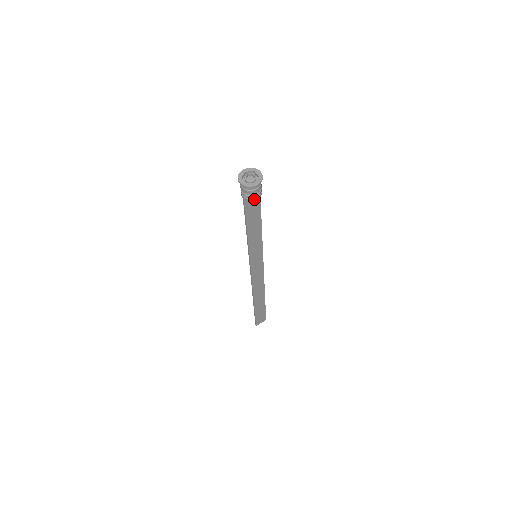
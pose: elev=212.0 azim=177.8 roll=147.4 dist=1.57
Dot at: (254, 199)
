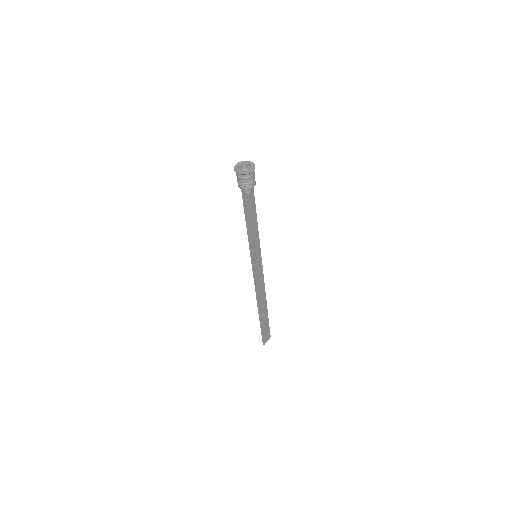
Dot at: (252, 186)
